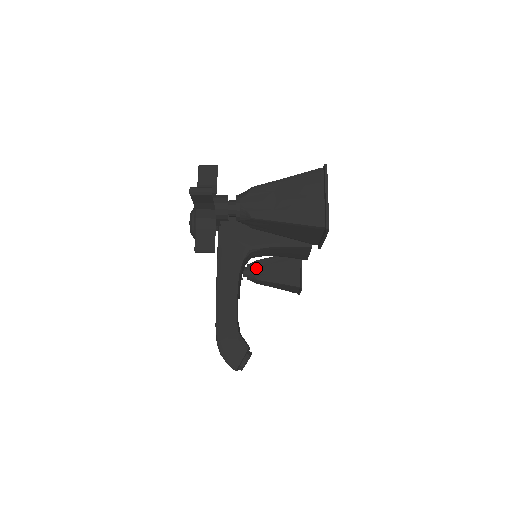
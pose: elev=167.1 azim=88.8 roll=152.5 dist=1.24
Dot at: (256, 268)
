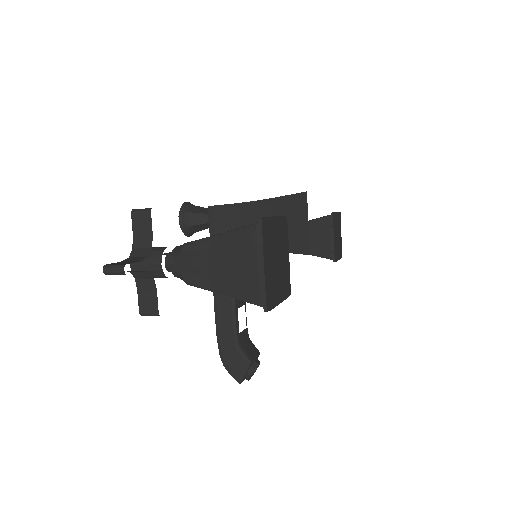
Dot at: occluded
